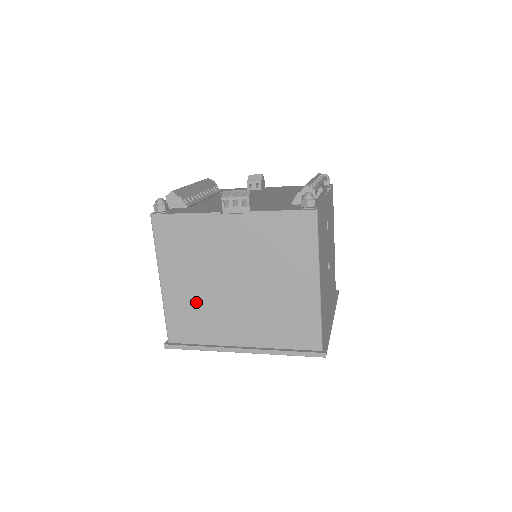
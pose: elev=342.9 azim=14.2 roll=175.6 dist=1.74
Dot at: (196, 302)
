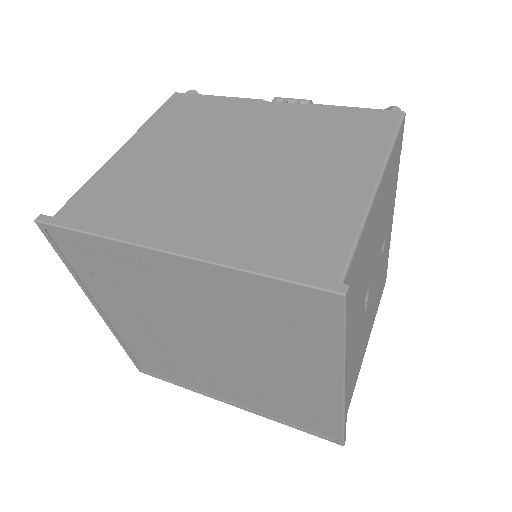
Dot at: (151, 176)
